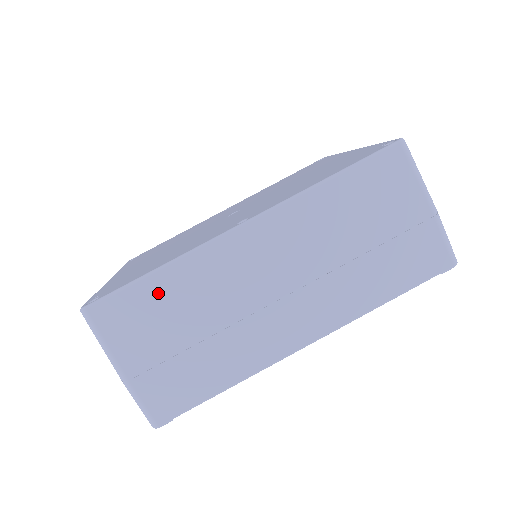
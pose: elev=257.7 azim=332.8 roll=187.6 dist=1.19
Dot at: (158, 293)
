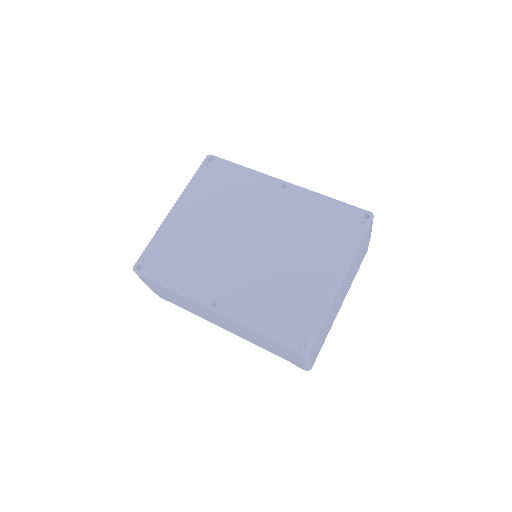
Dot at: (167, 290)
